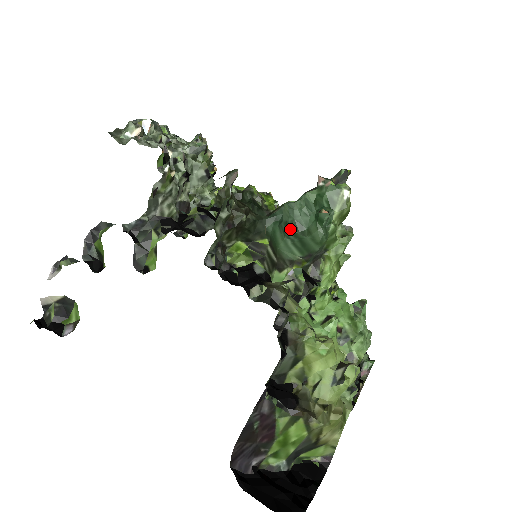
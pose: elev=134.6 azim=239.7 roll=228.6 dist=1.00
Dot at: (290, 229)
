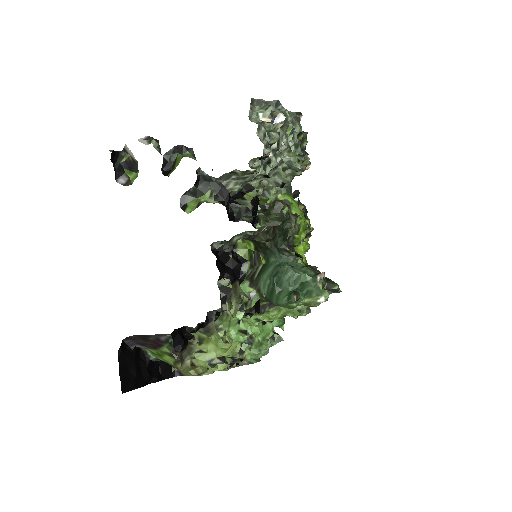
Dot at: (275, 278)
